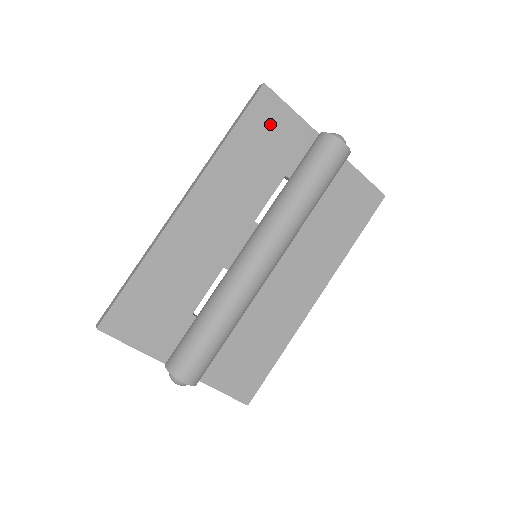
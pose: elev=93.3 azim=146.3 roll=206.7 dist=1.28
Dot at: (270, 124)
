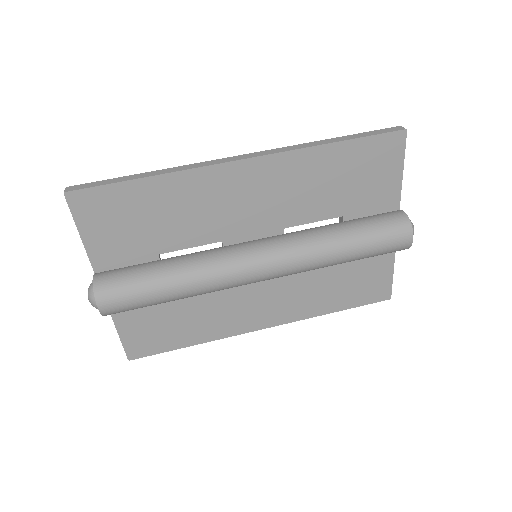
Dot at: (376, 166)
